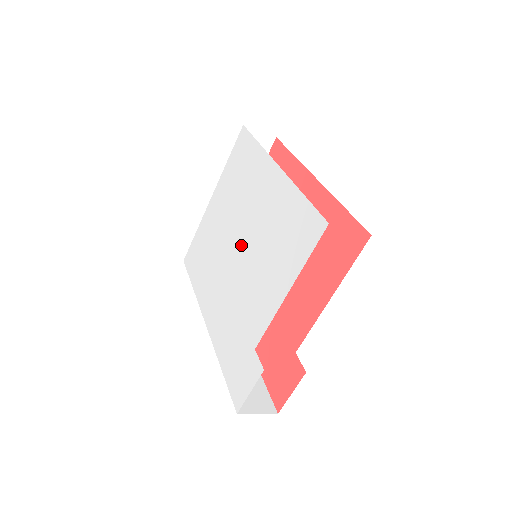
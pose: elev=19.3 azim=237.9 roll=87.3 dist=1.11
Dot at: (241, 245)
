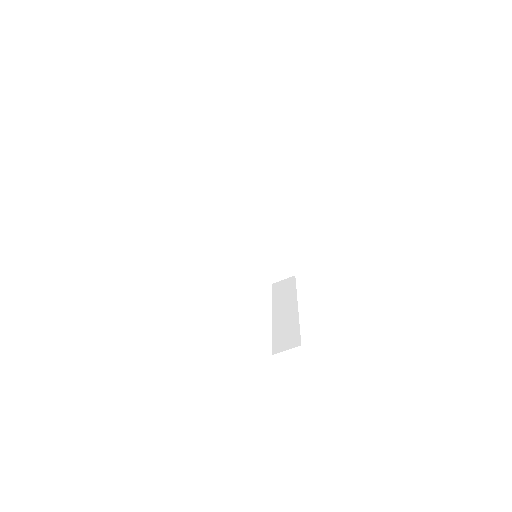
Dot at: occluded
